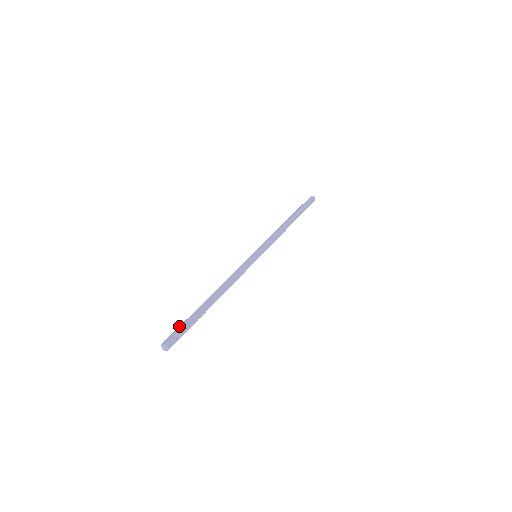
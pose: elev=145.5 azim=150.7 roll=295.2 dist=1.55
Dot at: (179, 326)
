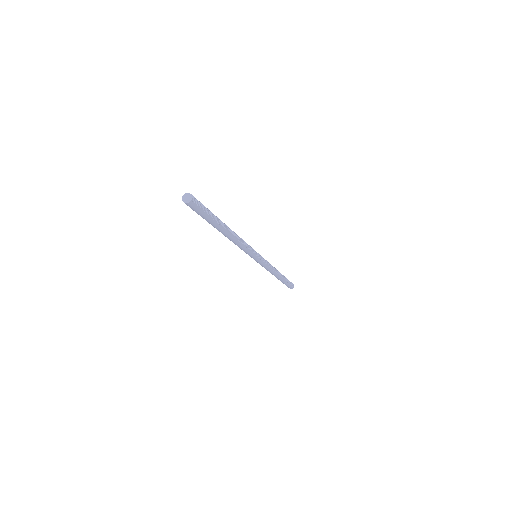
Dot at: occluded
